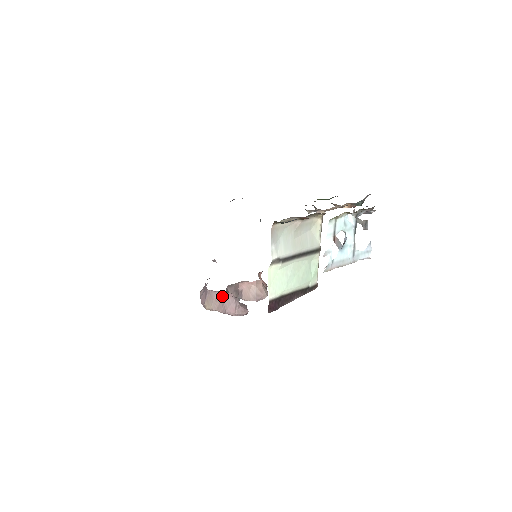
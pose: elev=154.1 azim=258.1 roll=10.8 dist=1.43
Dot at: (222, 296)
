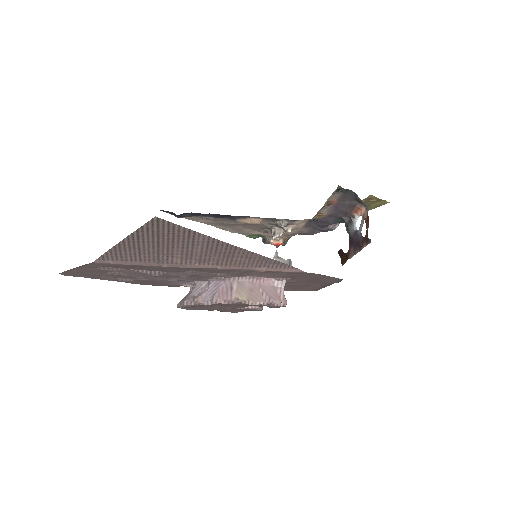
Dot at: (257, 284)
